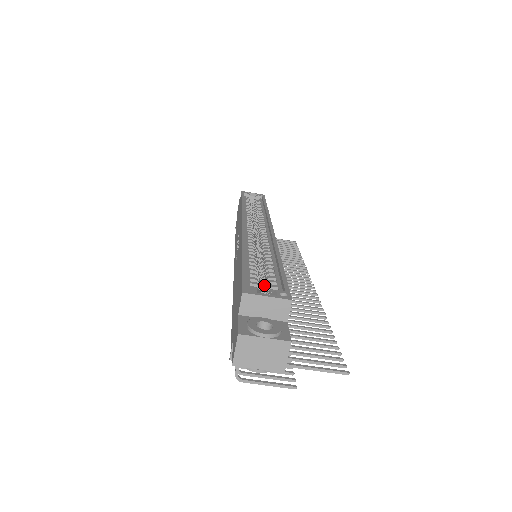
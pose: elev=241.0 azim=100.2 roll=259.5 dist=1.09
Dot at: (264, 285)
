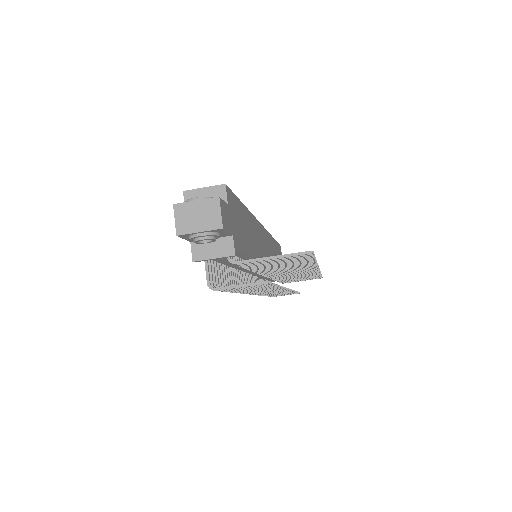
Dot at: occluded
